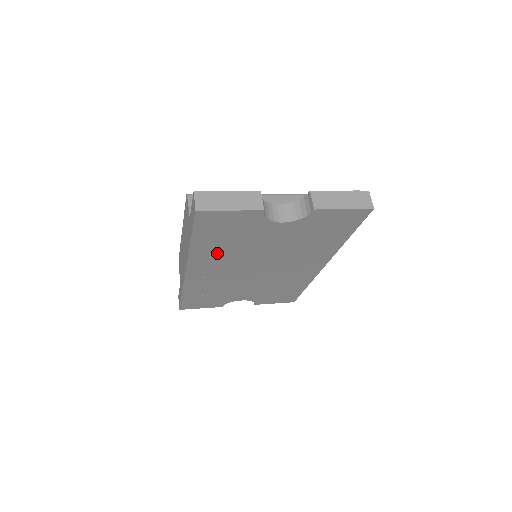
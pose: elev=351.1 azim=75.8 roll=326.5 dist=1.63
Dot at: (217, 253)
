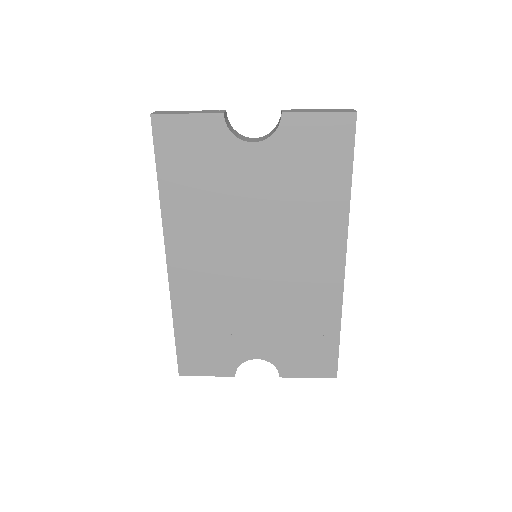
Dot at: (194, 215)
